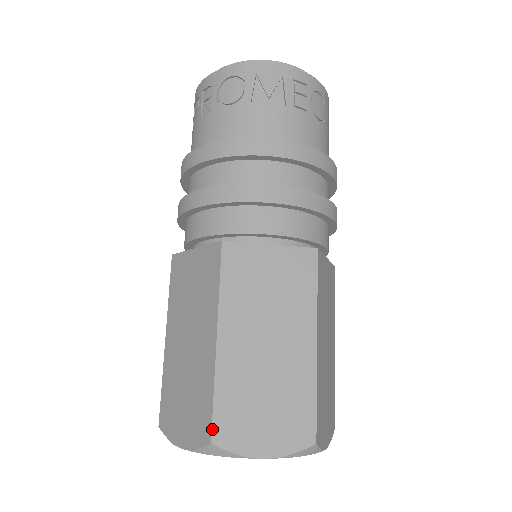
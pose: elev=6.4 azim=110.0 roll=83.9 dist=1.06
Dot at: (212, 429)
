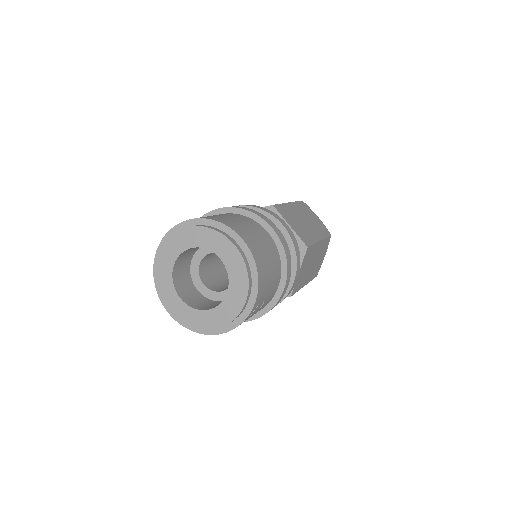
Dot at: occluded
